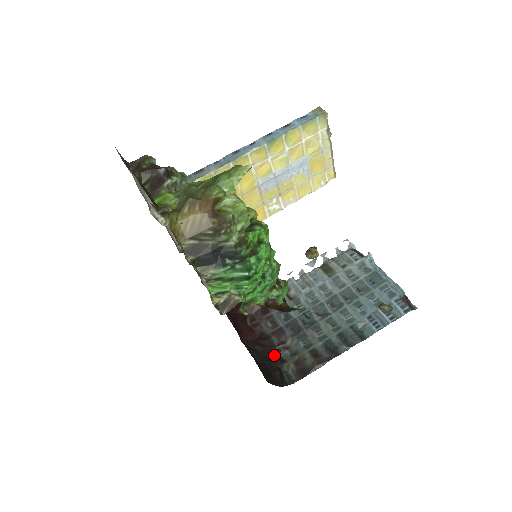
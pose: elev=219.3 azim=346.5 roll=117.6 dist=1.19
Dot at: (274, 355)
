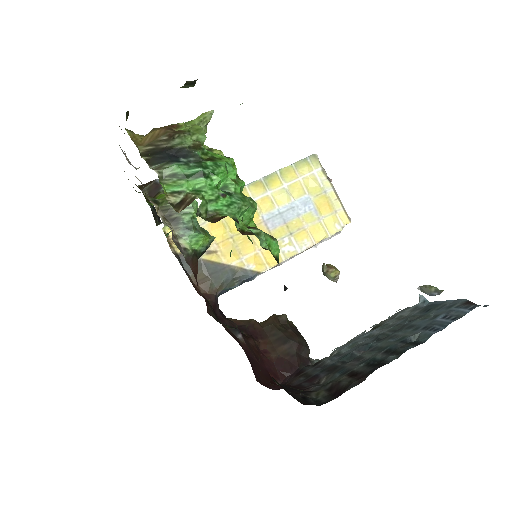
Dot at: (300, 390)
